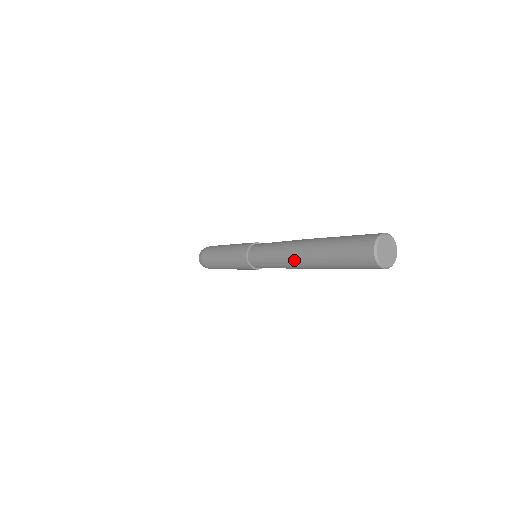
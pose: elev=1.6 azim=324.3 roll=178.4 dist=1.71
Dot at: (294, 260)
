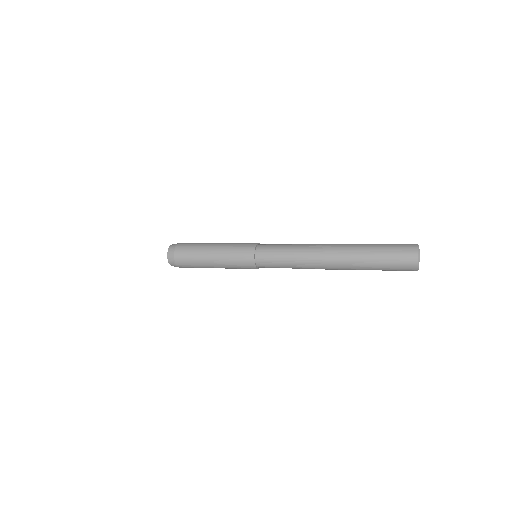
Dot at: (324, 266)
